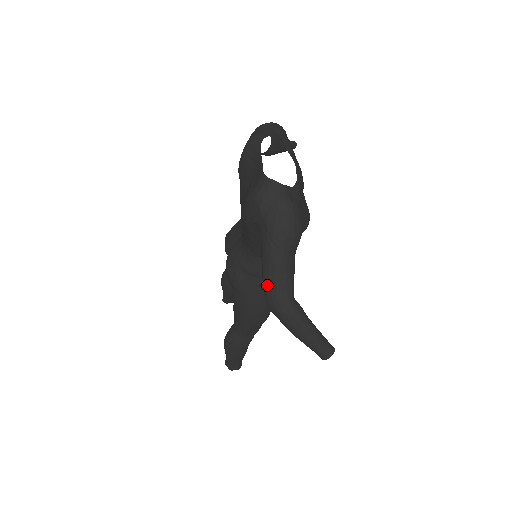
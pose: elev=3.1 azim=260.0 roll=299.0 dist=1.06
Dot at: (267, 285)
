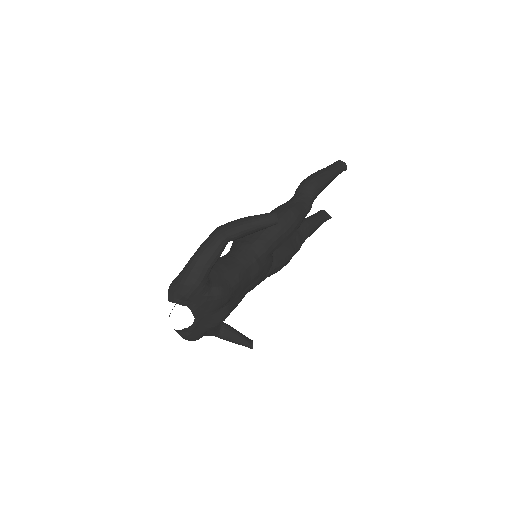
Dot at: occluded
